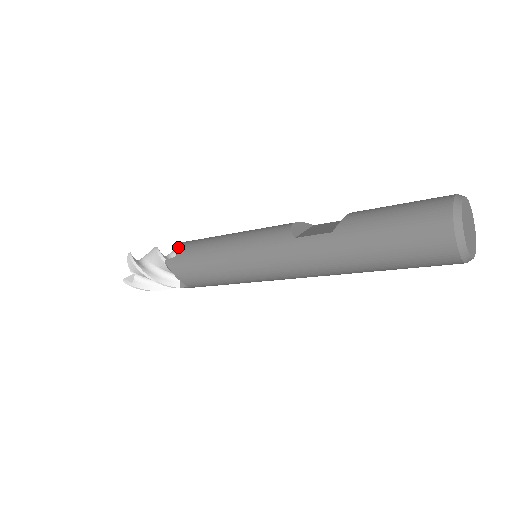
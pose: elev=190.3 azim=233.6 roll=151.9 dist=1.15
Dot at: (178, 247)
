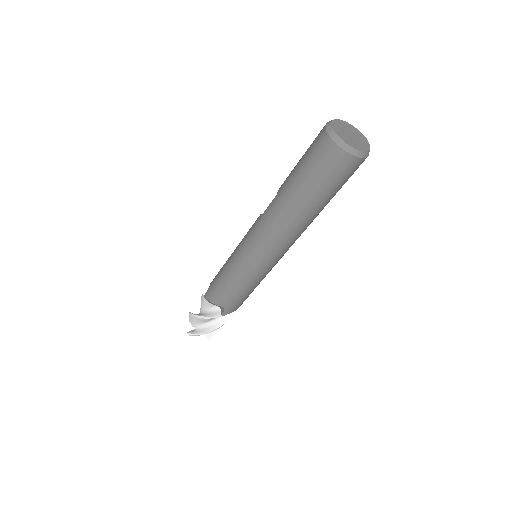
Dot at: occluded
